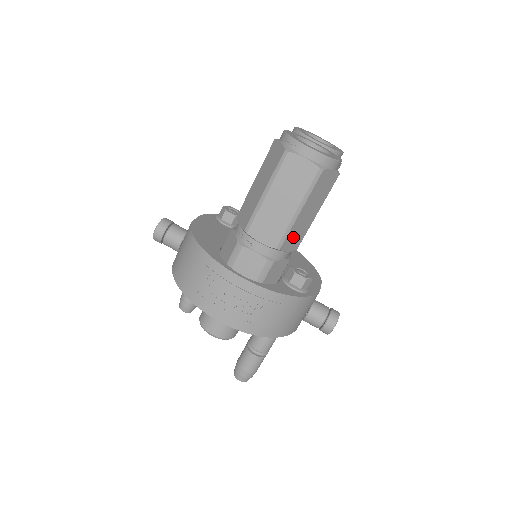
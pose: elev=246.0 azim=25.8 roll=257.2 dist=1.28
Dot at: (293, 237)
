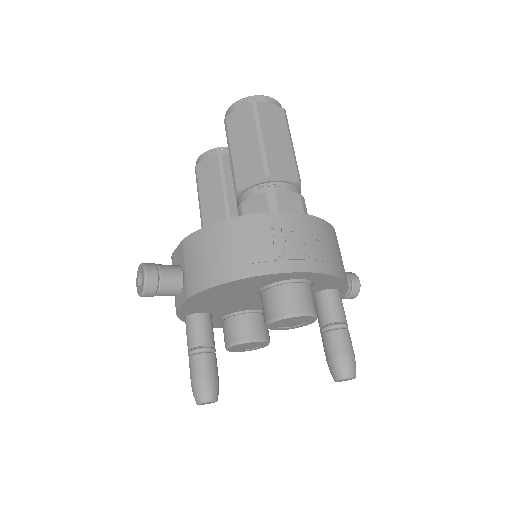
Dot at: occluded
